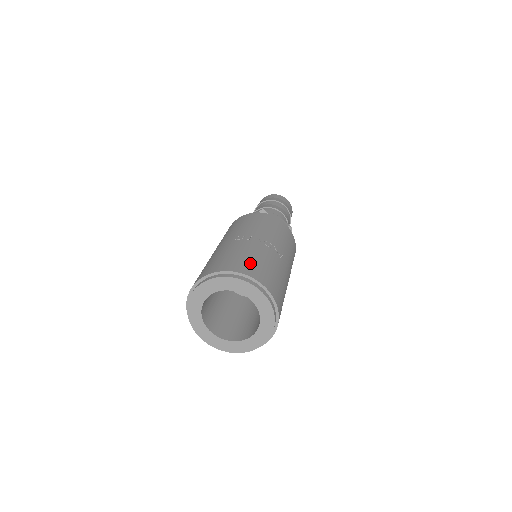
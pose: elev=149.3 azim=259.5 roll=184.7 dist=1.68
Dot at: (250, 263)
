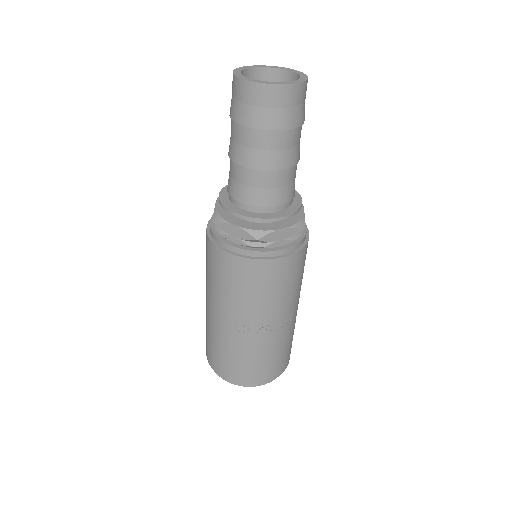
Dot at: (260, 370)
